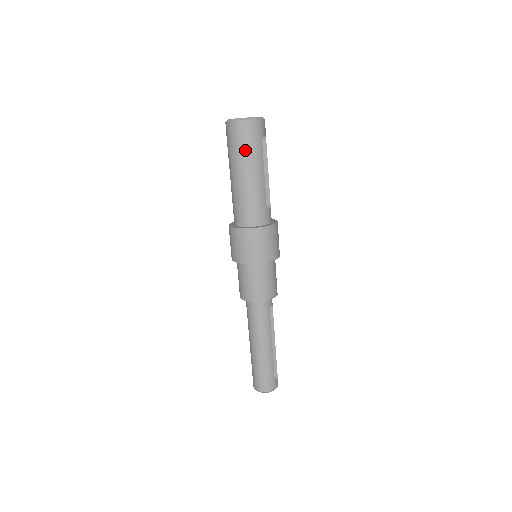
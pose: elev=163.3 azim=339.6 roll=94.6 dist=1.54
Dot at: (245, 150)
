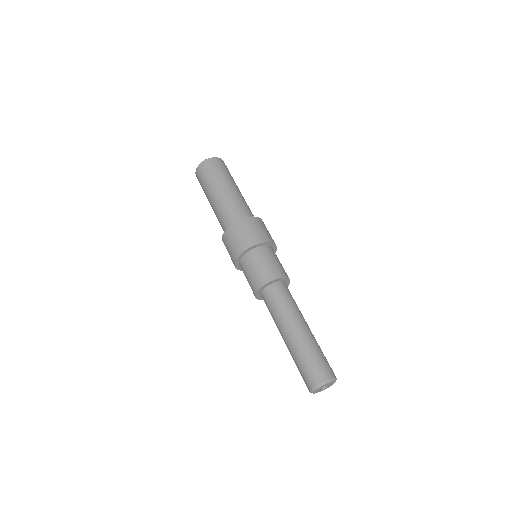
Dot at: (221, 173)
